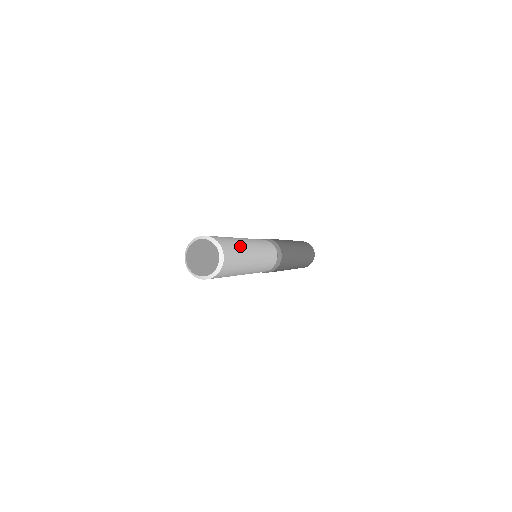
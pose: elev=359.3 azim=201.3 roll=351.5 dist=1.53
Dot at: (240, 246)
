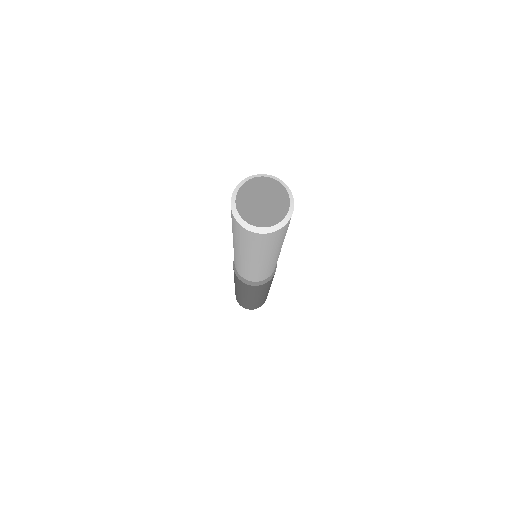
Dot at: occluded
